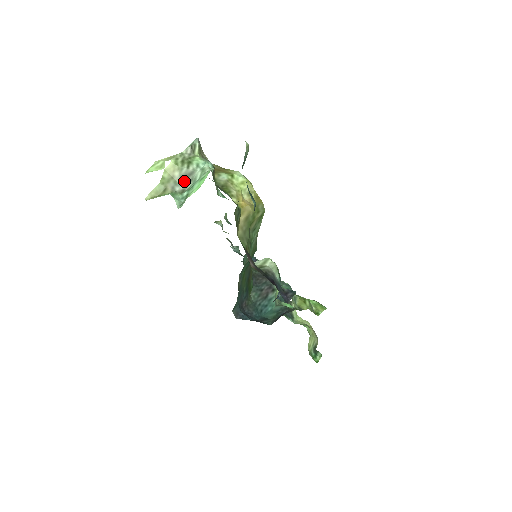
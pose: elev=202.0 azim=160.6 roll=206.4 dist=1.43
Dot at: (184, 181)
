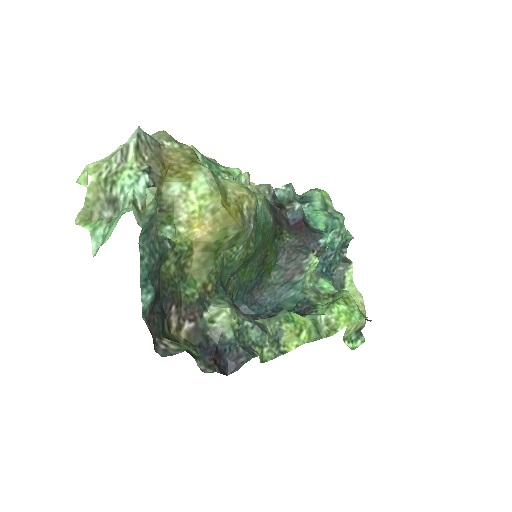
Dot at: (111, 206)
